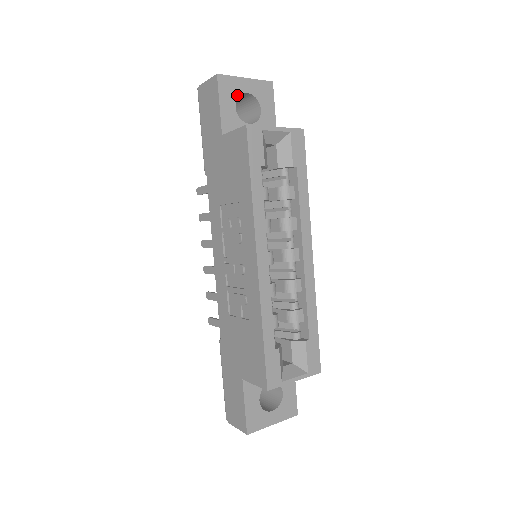
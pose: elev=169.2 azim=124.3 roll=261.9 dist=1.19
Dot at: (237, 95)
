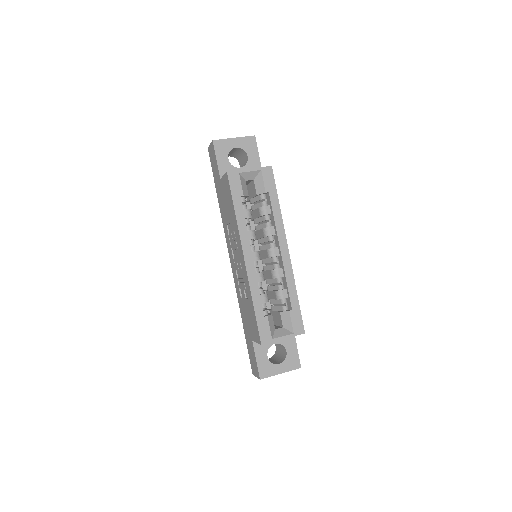
Dot at: (229, 151)
